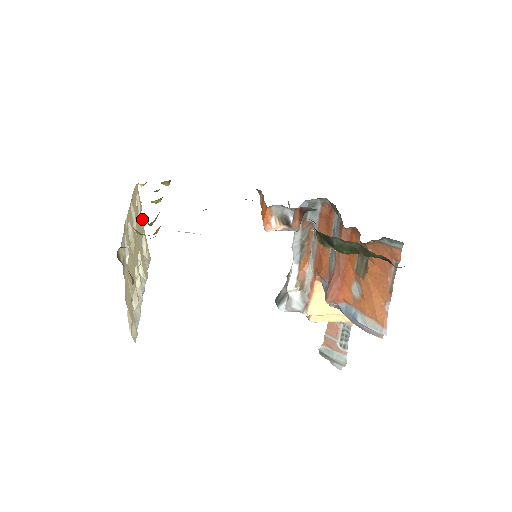
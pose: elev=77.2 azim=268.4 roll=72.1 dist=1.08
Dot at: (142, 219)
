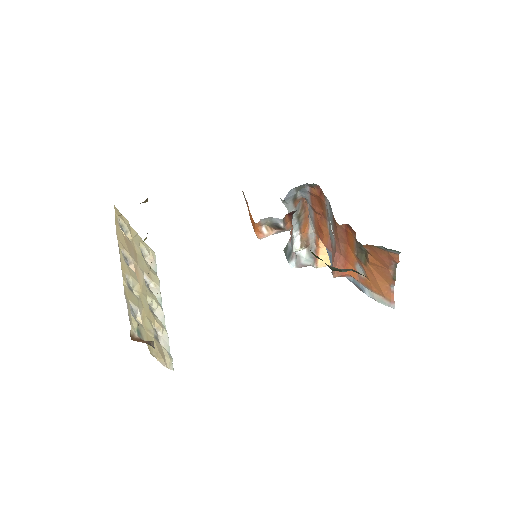
Dot at: (133, 230)
